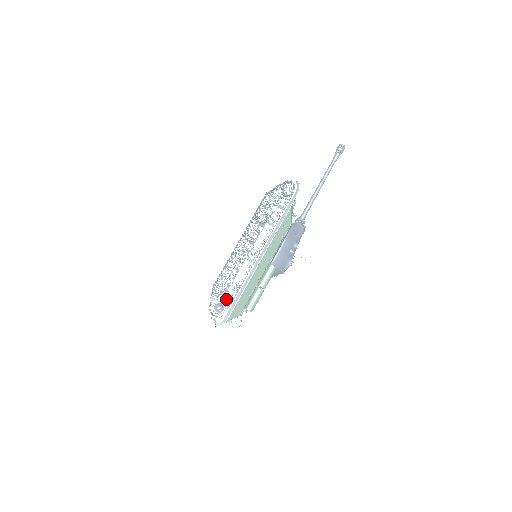
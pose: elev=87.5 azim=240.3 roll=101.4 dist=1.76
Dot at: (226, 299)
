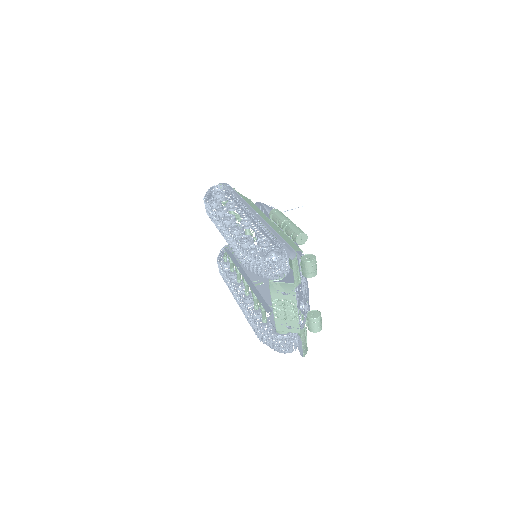
Dot at: occluded
